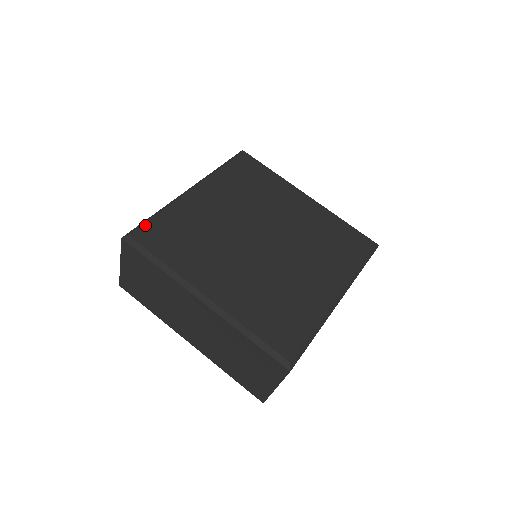
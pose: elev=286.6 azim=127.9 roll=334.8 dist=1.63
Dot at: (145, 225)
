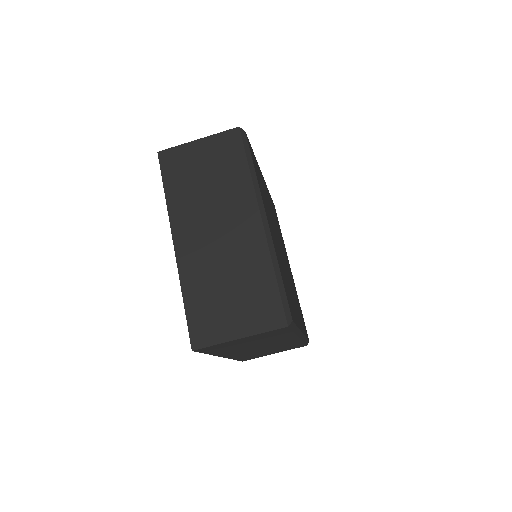
Dot at: (250, 144)
